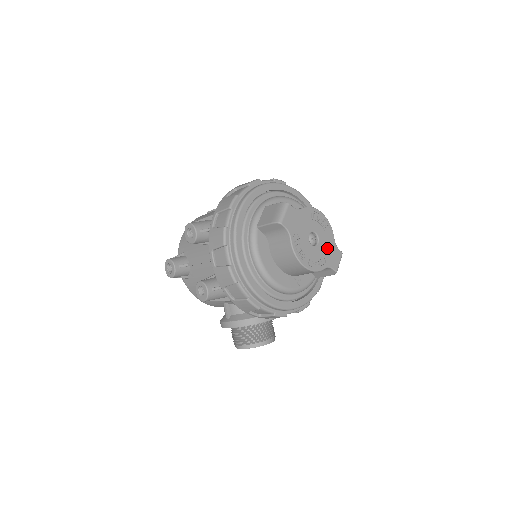
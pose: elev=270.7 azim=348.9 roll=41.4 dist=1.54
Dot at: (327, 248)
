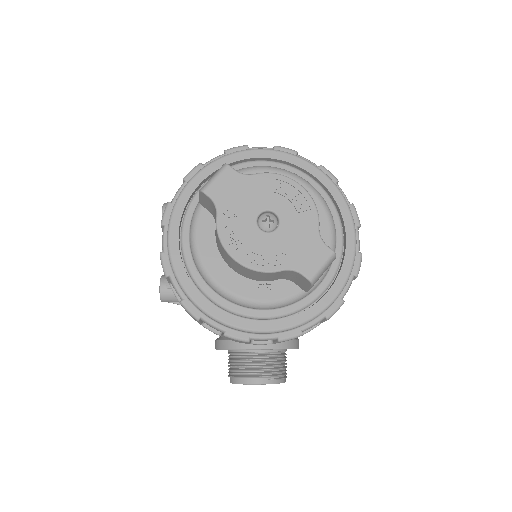
Dot at: (296, 239)
